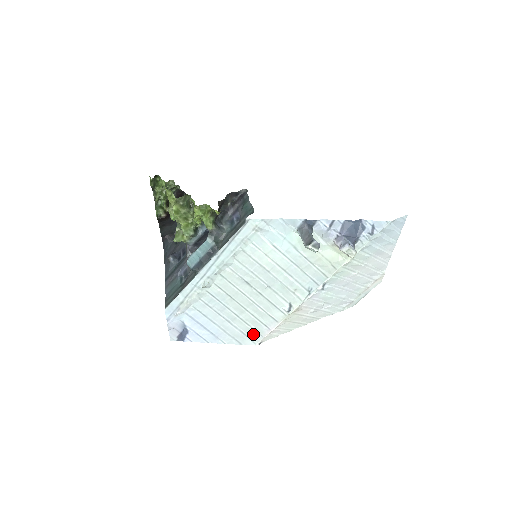
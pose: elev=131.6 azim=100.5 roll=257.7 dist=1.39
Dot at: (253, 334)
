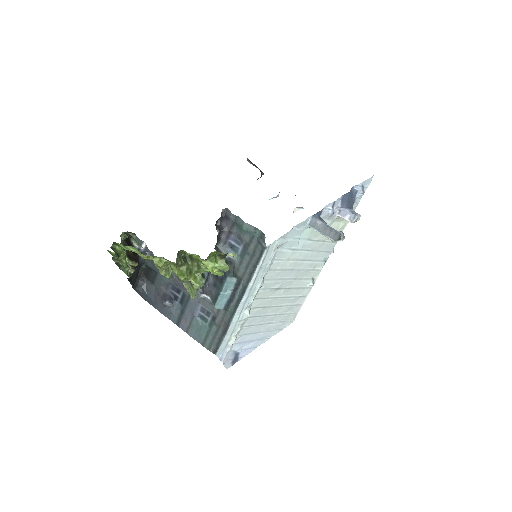
Dot at: (290, 317)
